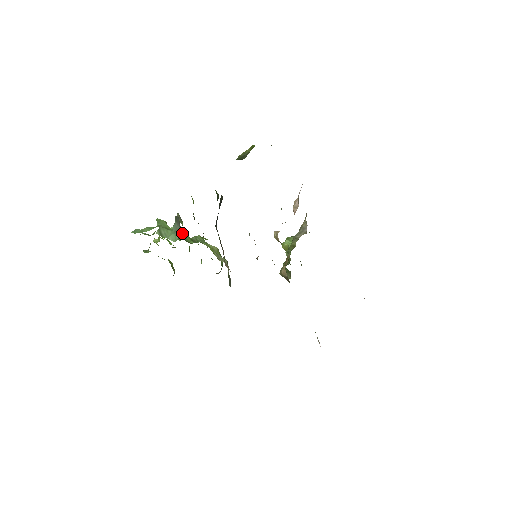
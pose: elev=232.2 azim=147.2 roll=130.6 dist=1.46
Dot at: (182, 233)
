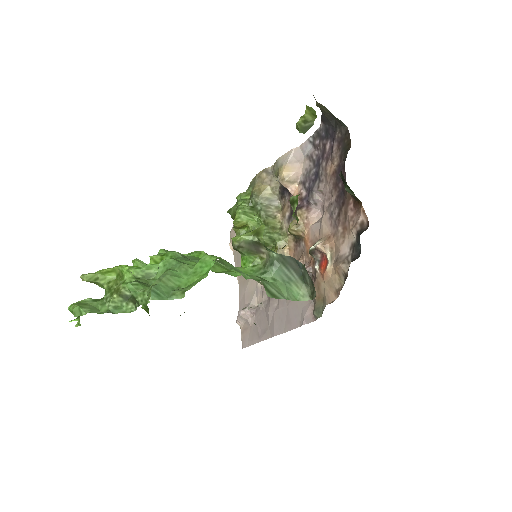
Dot at: (220, 264)
